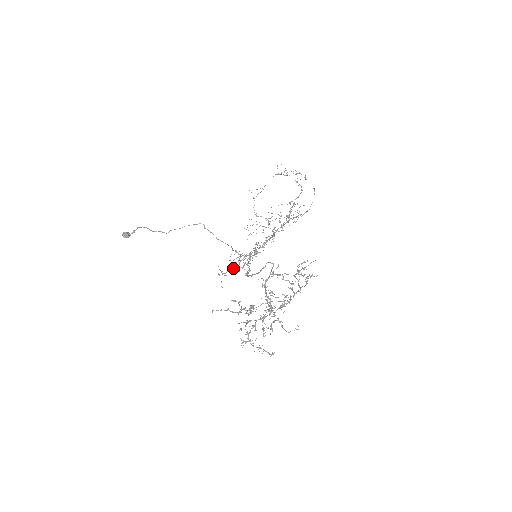
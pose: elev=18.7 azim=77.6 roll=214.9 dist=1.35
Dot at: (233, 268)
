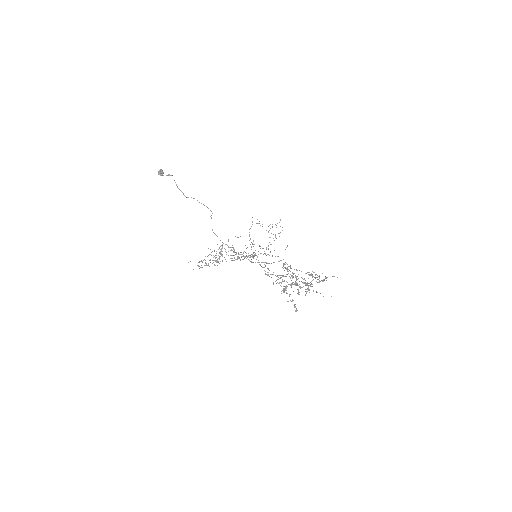
Dot at: occluded
